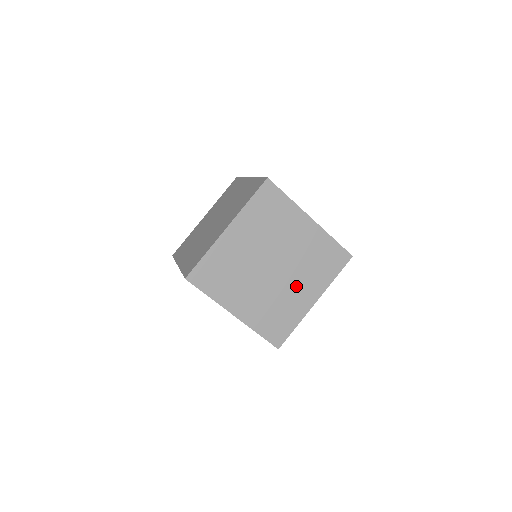
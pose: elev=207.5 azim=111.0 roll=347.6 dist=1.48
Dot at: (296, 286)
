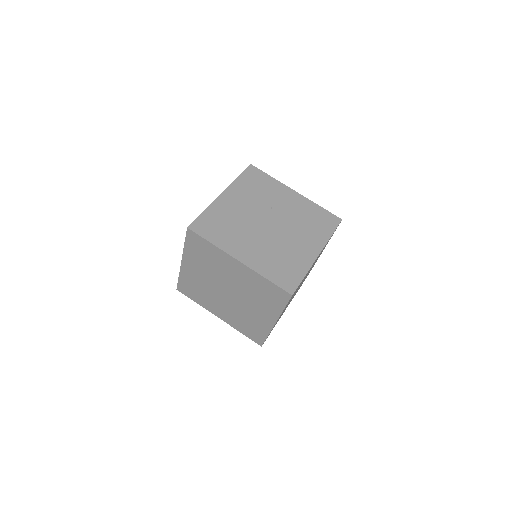
Dot at: (253, 308)
